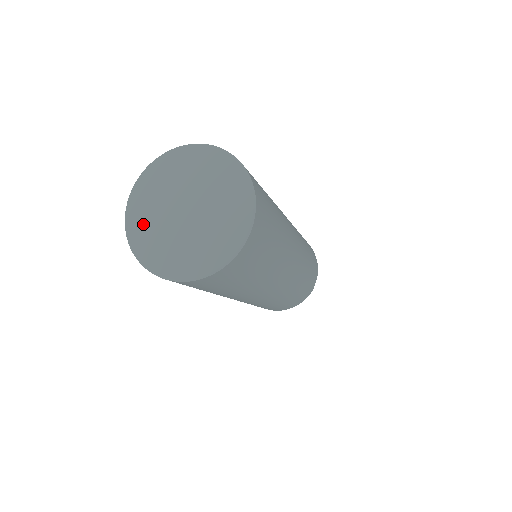
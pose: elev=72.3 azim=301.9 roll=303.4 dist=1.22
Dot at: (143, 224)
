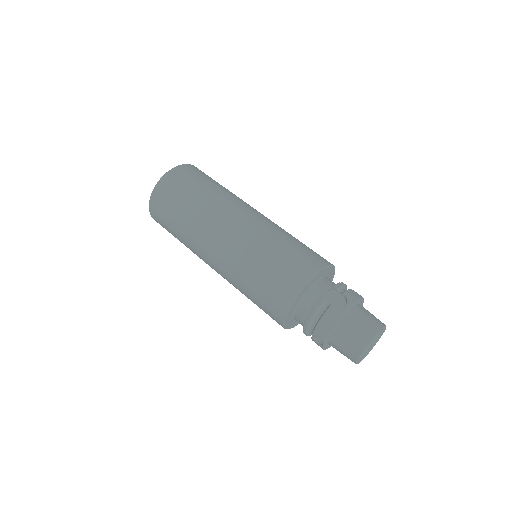
Dot at: occluded
